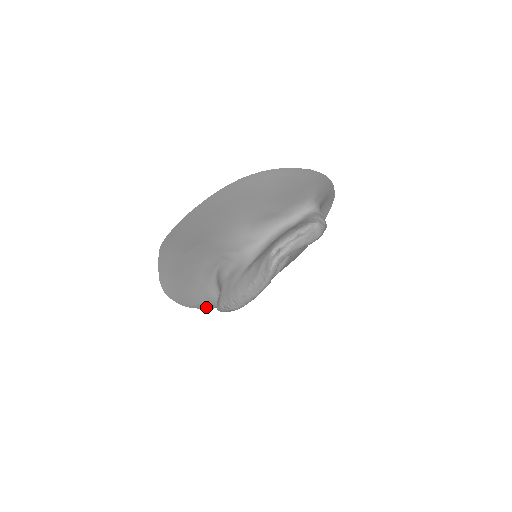
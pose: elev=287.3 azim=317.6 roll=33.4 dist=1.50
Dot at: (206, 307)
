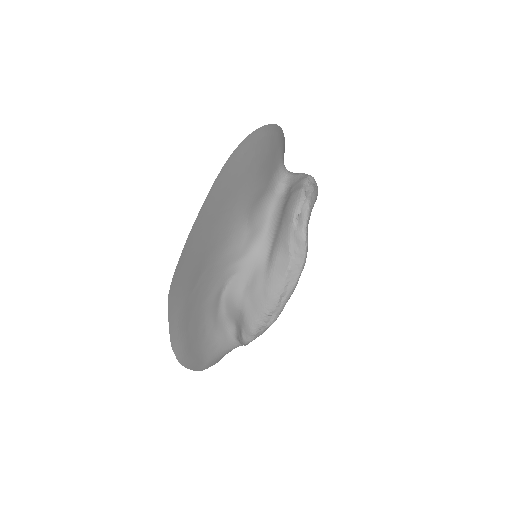
Dot at: (217, 360)
